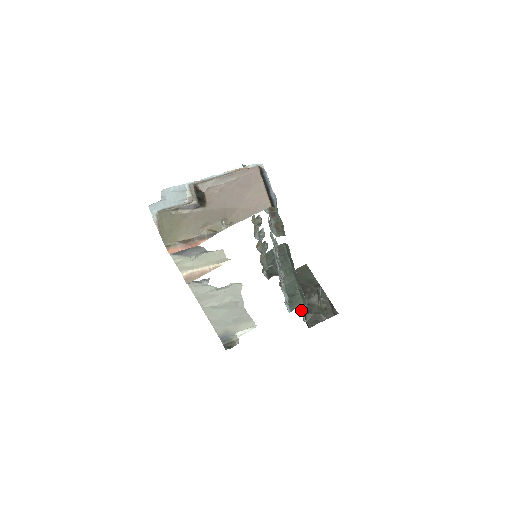
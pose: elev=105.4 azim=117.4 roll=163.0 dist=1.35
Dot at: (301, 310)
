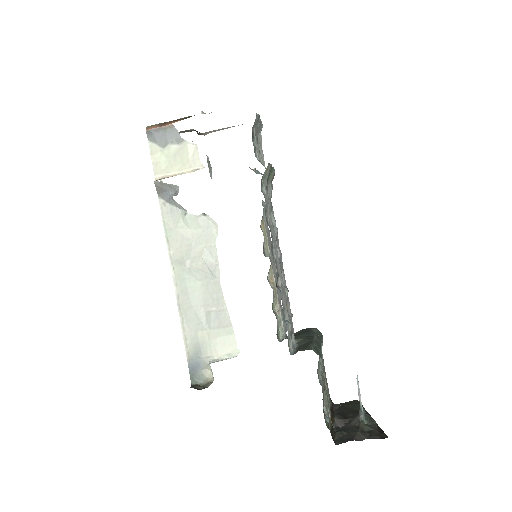
Dot at: occluded
